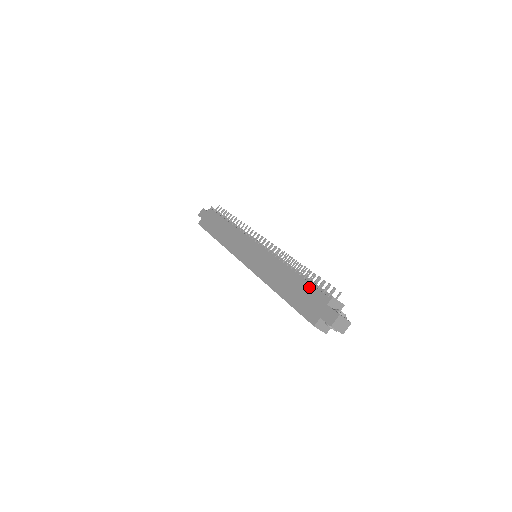
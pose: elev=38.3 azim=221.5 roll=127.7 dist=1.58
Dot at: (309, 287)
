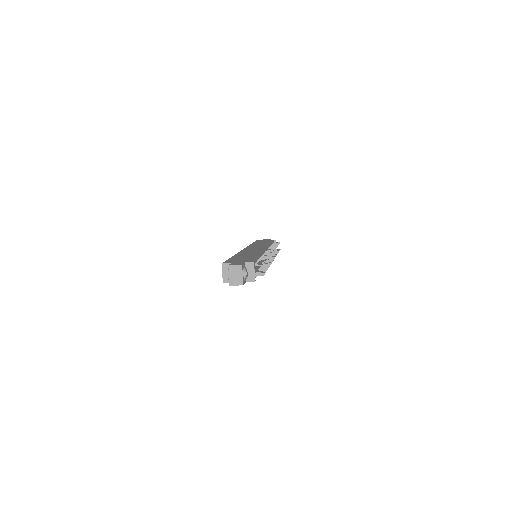
Dot at: (252, 258)
